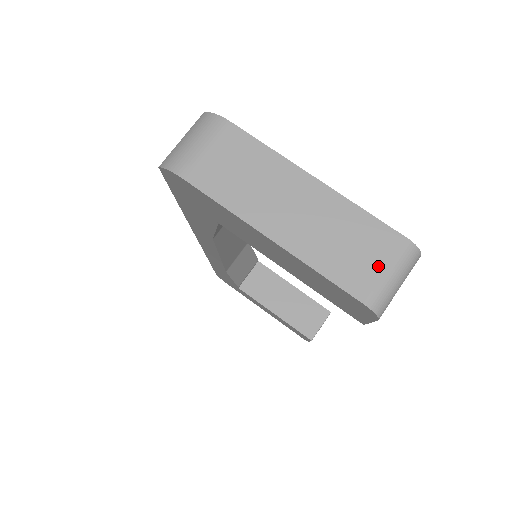
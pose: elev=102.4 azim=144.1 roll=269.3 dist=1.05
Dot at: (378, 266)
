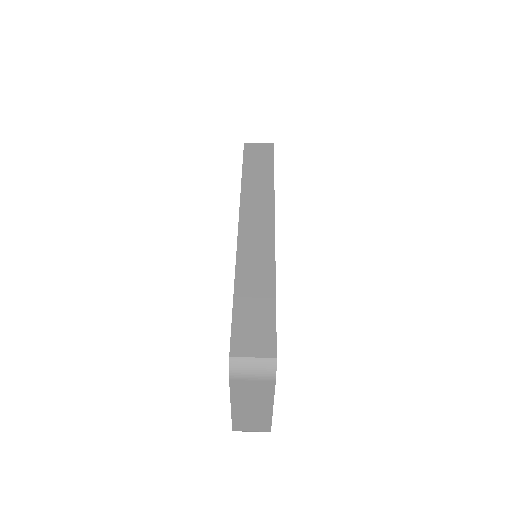
Dot at: (251, 429)
